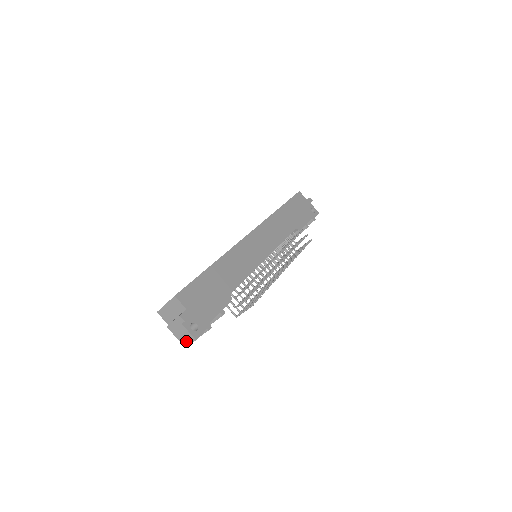
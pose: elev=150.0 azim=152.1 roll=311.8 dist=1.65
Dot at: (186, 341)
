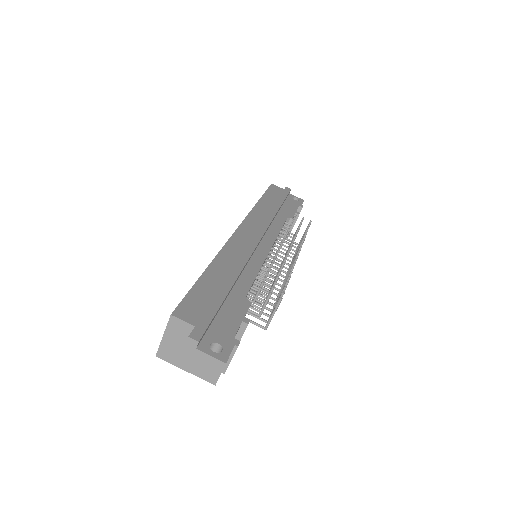
Dot at: (212, 374)
